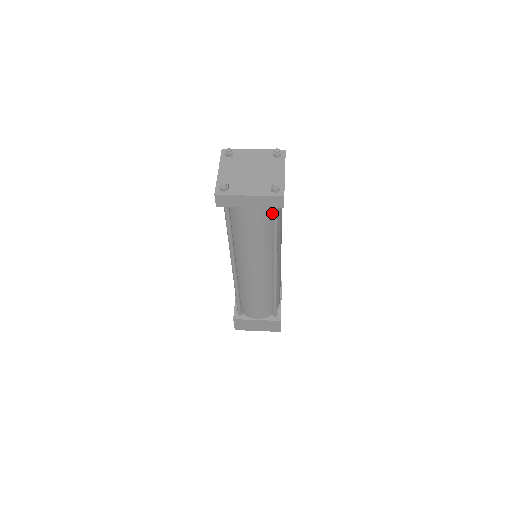
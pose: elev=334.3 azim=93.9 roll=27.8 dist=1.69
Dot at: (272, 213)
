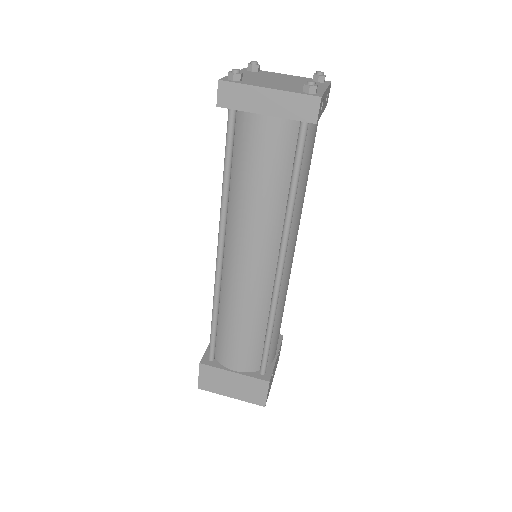
Dot at: (296, 146)
